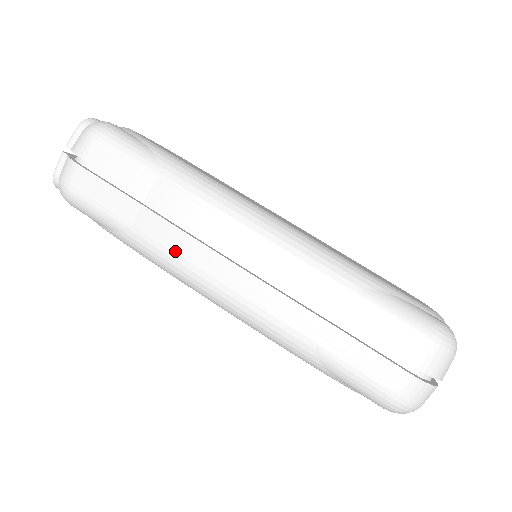
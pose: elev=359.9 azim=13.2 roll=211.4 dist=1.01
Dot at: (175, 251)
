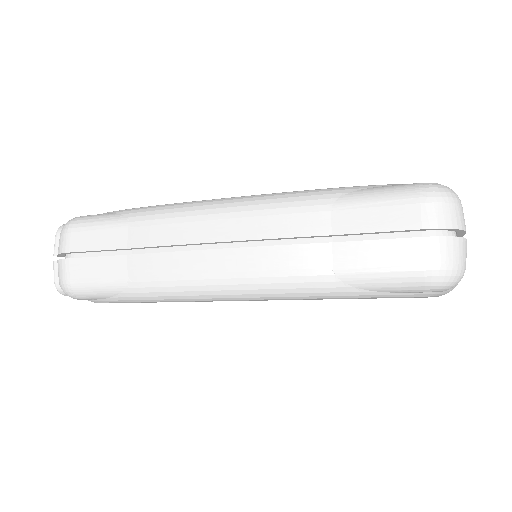
Dot at: (171, 273)
